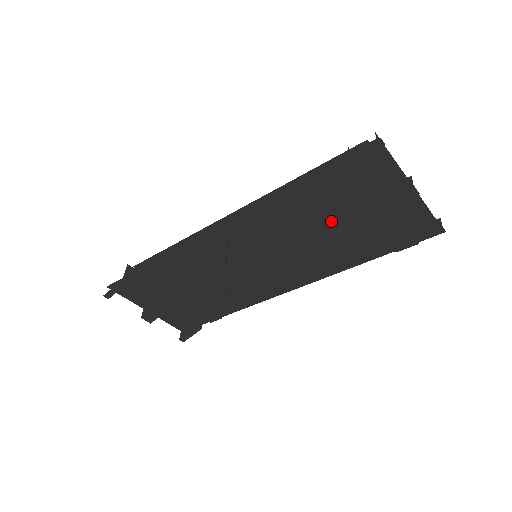
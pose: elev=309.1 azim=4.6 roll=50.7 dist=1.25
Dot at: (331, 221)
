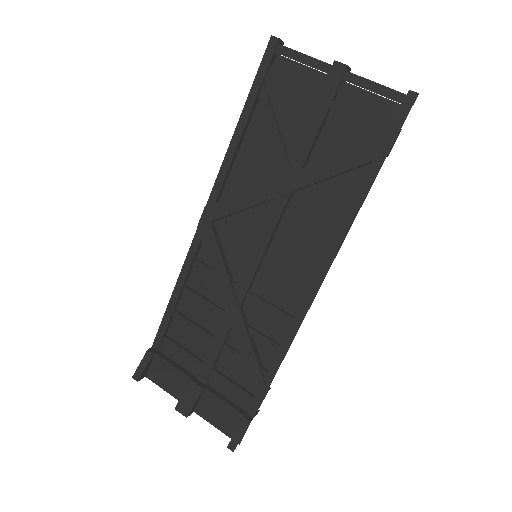
Dot at: (292, 156)
